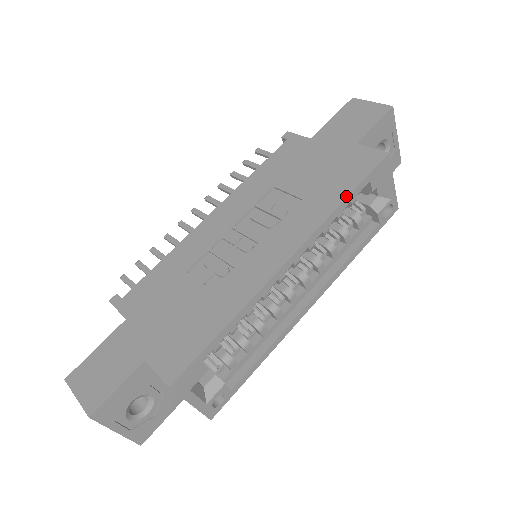
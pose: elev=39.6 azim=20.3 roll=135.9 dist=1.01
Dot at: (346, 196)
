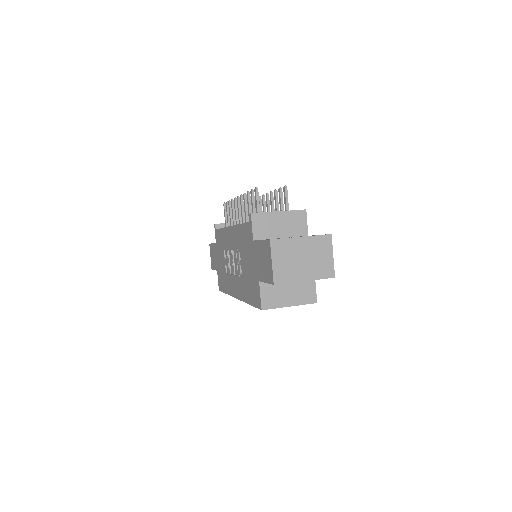
Dot at: (249, 303)
